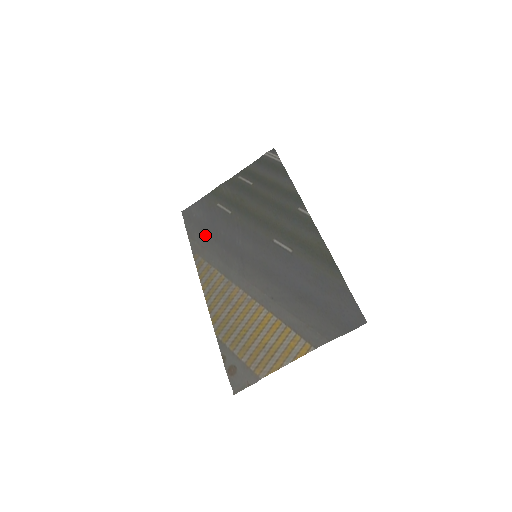
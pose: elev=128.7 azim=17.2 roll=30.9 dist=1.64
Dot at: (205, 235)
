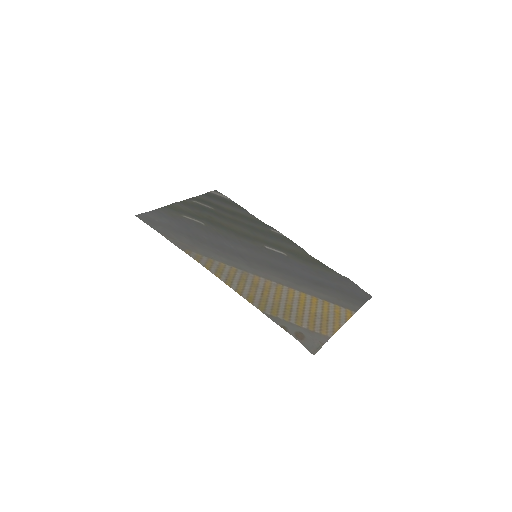
Dot at: (185, 237)
